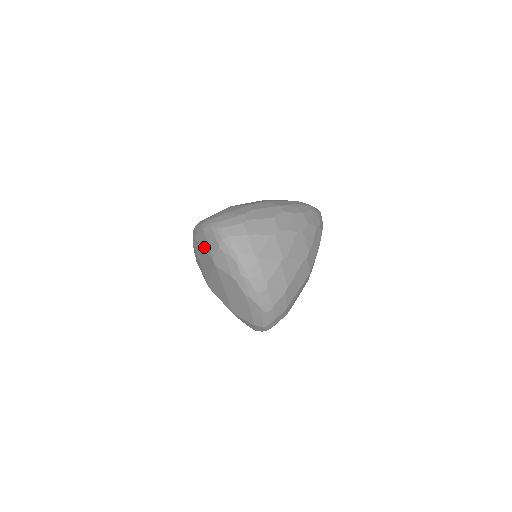
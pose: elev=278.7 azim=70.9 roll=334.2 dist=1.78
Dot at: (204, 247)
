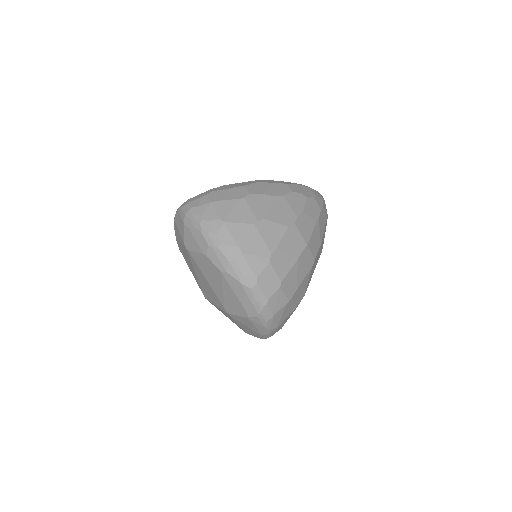
Dot at: (179, 239)
